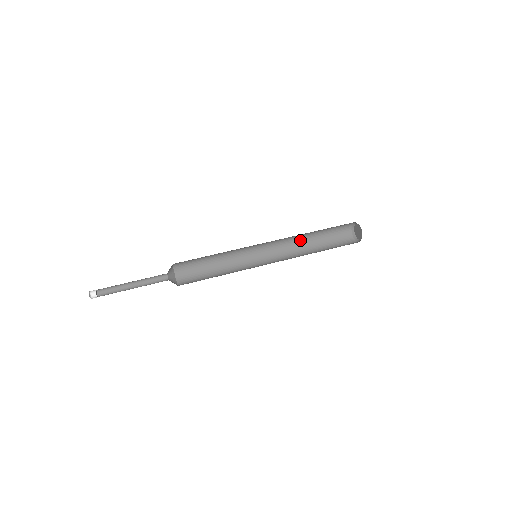
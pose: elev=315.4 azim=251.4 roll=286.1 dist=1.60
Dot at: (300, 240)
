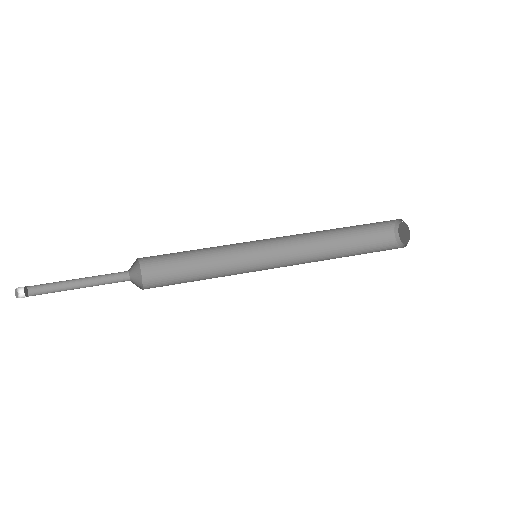
Dot at: (321, 233)
